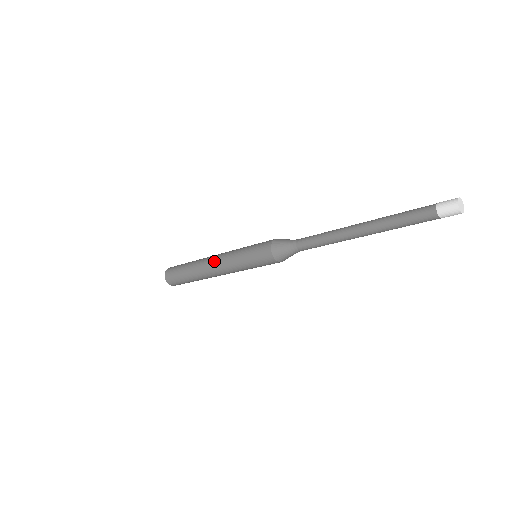
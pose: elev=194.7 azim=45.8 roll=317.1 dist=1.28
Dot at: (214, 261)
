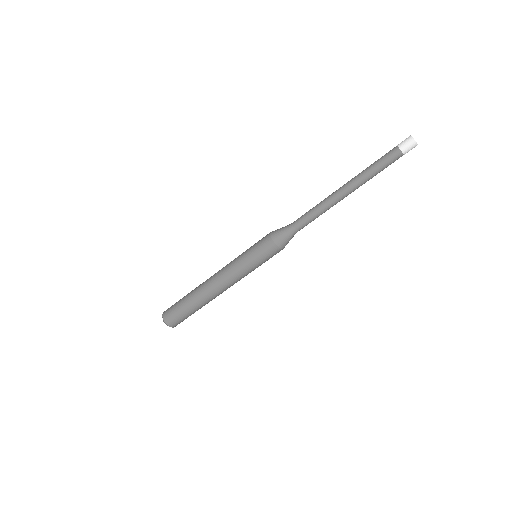
Dot at: (216, 274)
